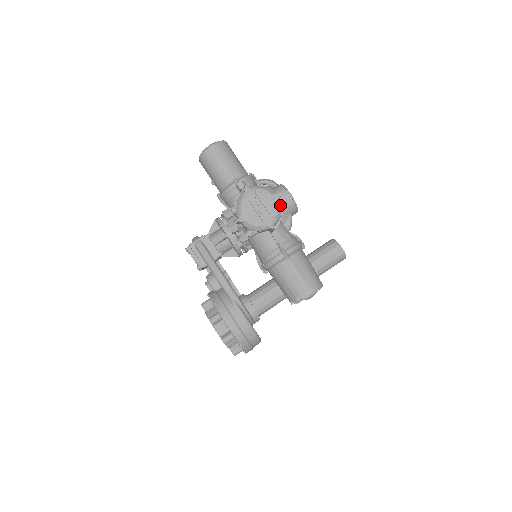
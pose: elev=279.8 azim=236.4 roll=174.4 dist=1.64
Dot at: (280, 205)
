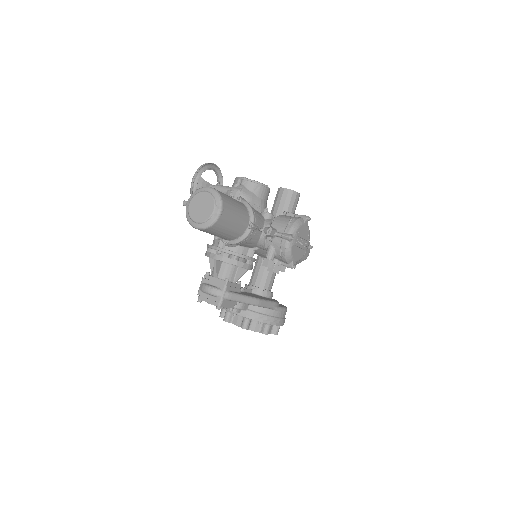
Dot at: occluded
